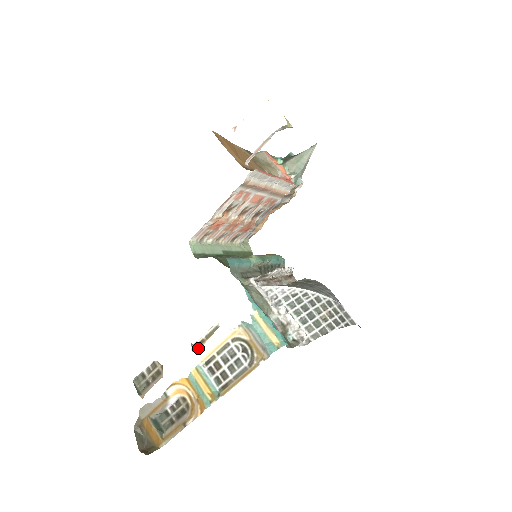
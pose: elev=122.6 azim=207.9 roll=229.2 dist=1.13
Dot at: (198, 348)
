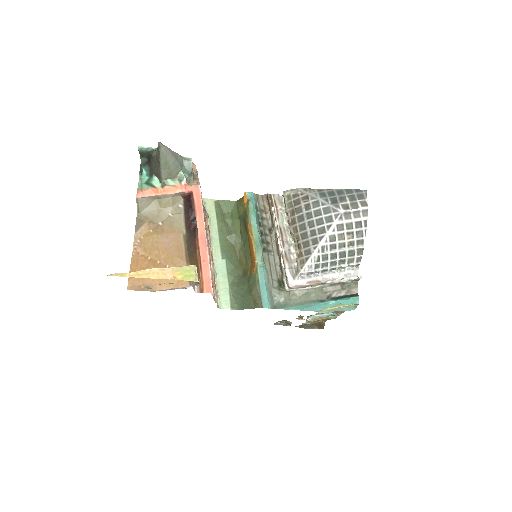
Dot at: (301, 319)
